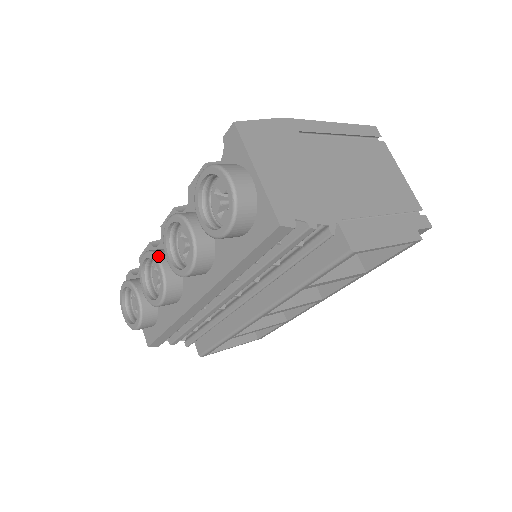
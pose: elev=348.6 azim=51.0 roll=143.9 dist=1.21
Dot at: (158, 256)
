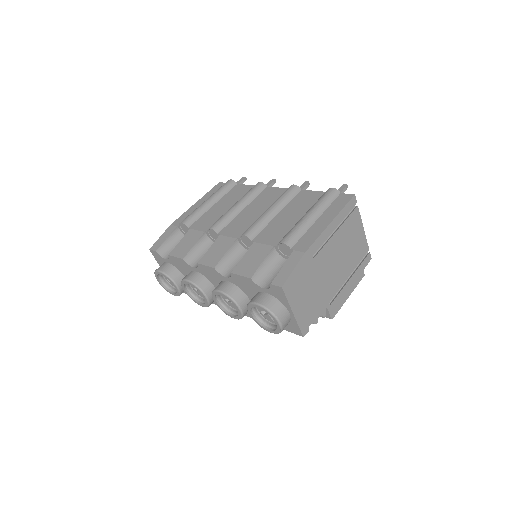
Dot at: (203, 291)
